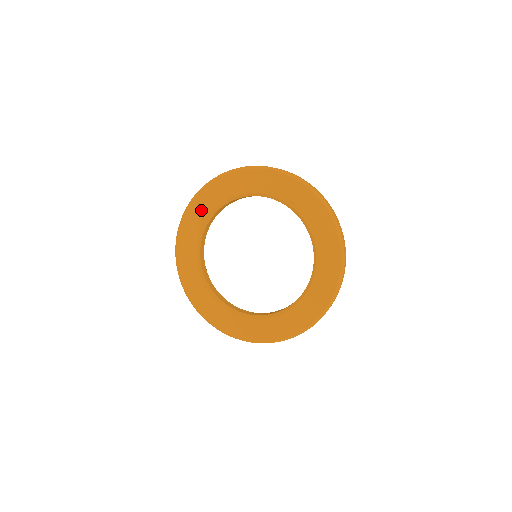
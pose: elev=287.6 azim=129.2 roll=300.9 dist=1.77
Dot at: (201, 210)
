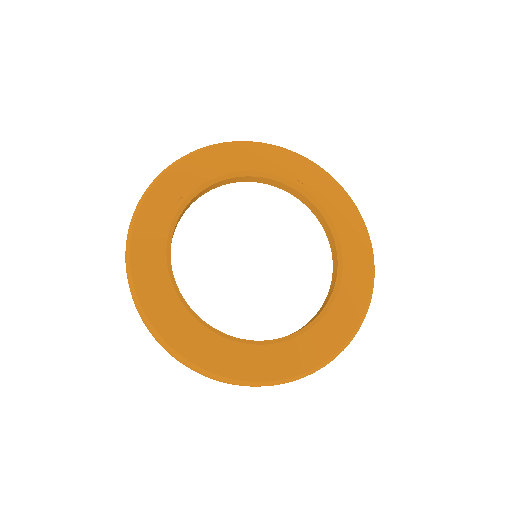
Dot at: (173, 191)
